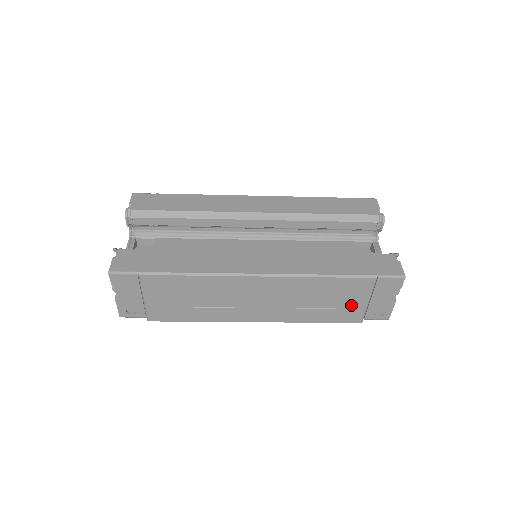
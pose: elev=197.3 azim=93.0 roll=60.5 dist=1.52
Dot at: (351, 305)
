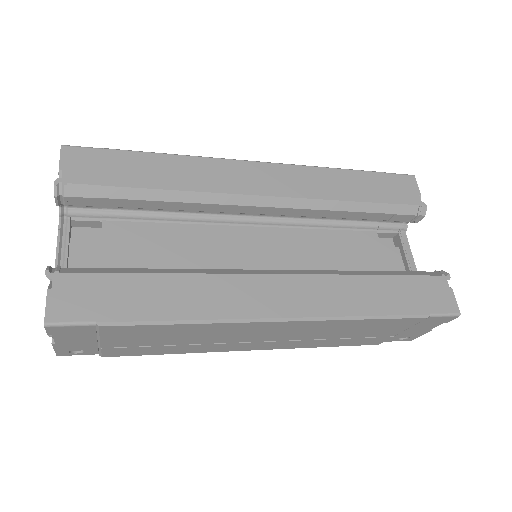
Dot at: (379, 335)
